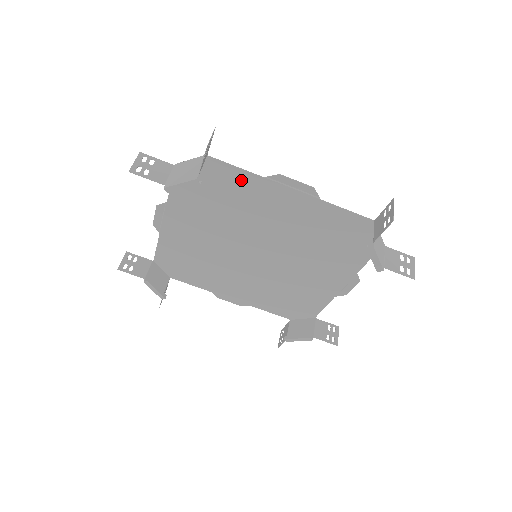
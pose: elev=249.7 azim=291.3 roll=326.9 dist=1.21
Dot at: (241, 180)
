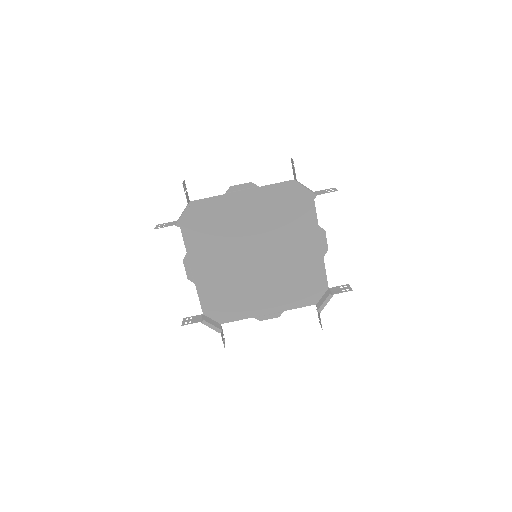
Dot at: (215, 205)
